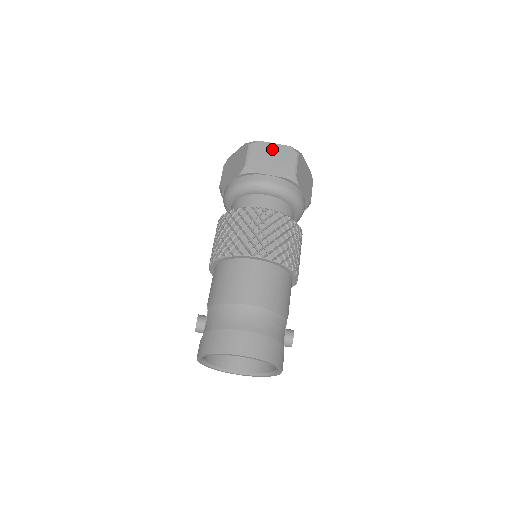
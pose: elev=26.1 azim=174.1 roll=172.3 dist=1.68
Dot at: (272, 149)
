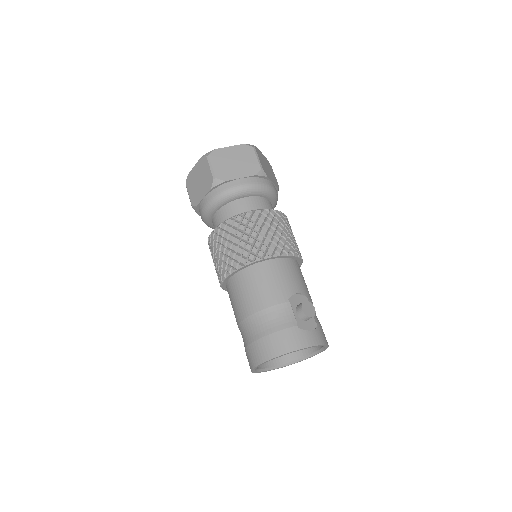
Dot at: (195, 173)
